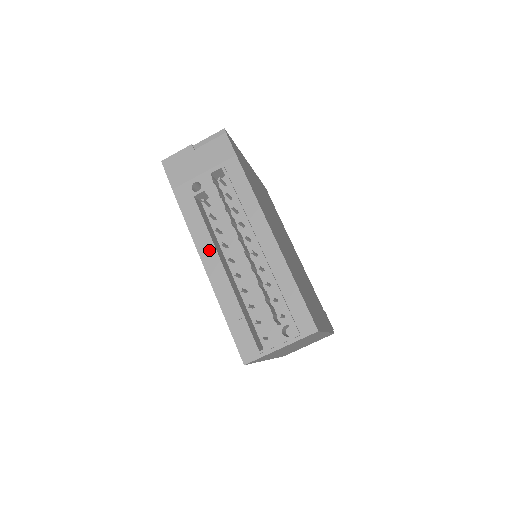
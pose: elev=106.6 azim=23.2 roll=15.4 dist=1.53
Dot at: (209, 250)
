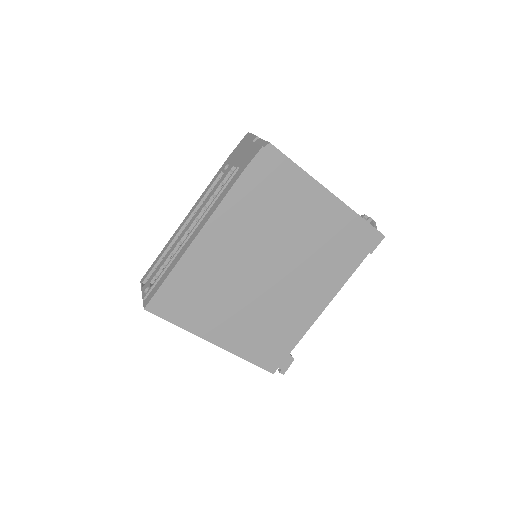
Dot at: occluded
